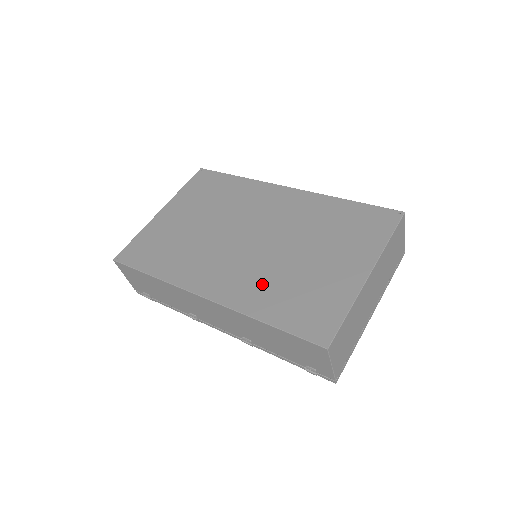
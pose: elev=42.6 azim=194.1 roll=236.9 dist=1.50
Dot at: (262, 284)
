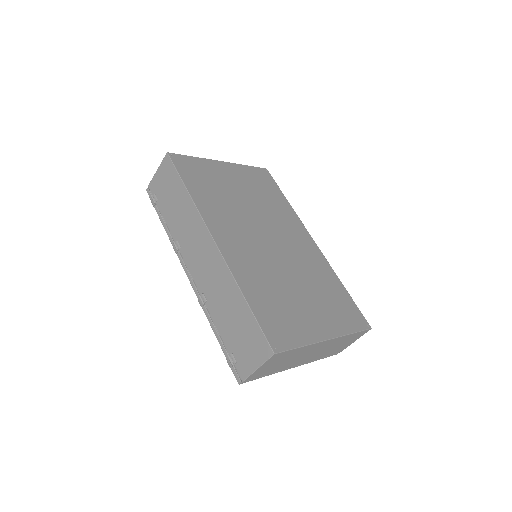
Dot at: (259, 275)
